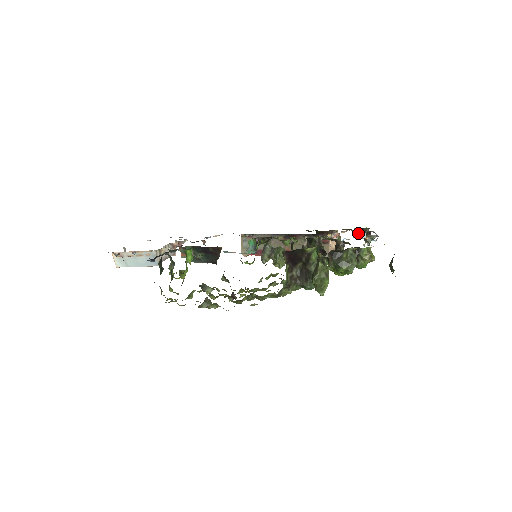
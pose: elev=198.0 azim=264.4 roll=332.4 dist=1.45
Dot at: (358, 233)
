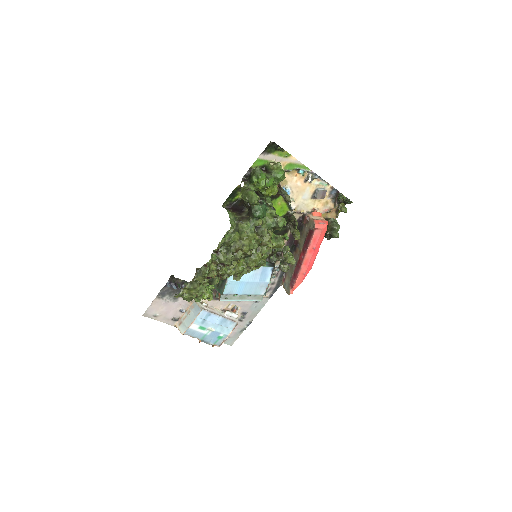
Dot at: (315, 192)
